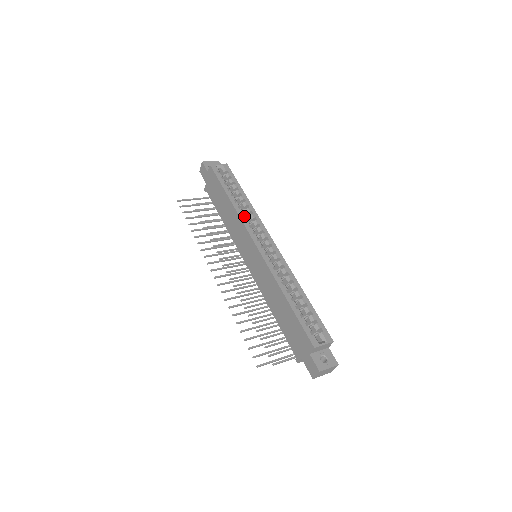
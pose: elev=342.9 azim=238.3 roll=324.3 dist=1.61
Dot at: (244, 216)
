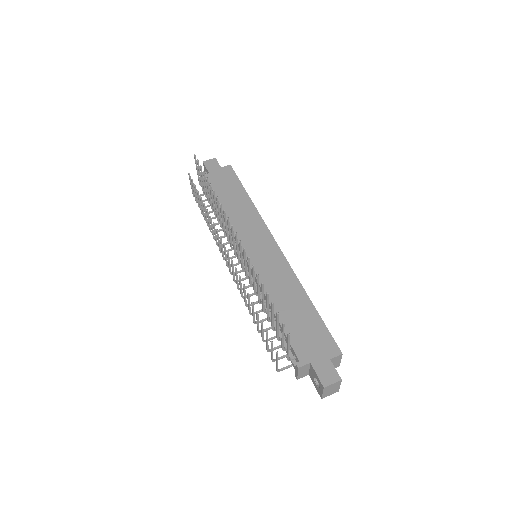
Dot at: occluded
